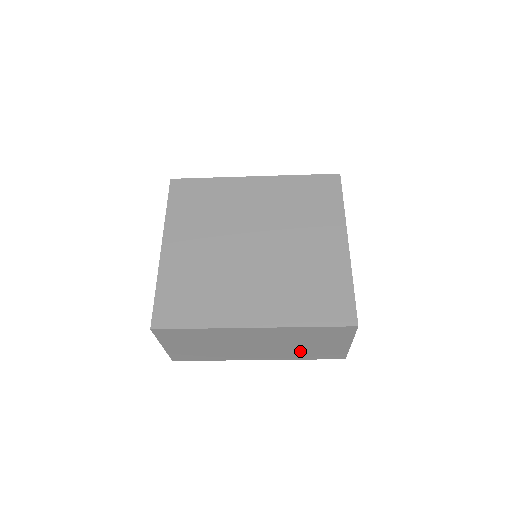
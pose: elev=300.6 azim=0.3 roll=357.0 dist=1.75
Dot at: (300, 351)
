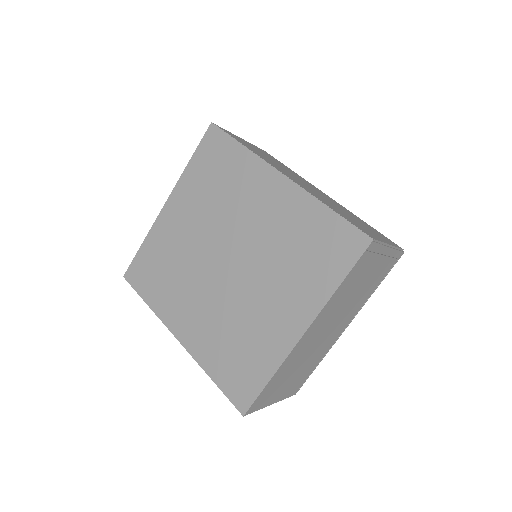
Dot at: occluded
